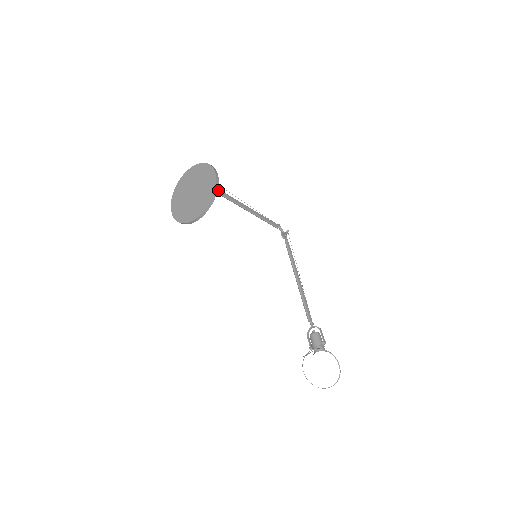
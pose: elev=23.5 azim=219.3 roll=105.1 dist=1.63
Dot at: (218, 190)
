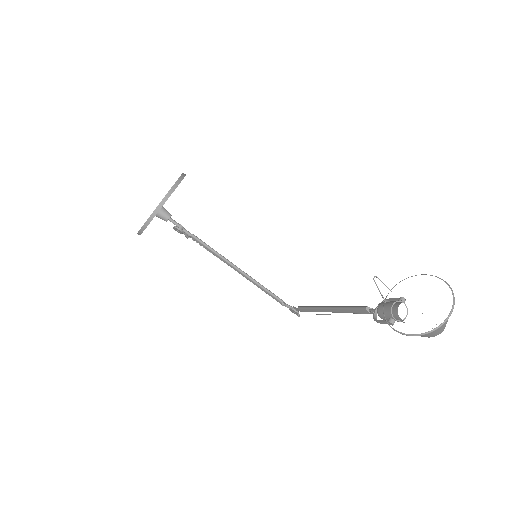
Dot at: (193, 234)
